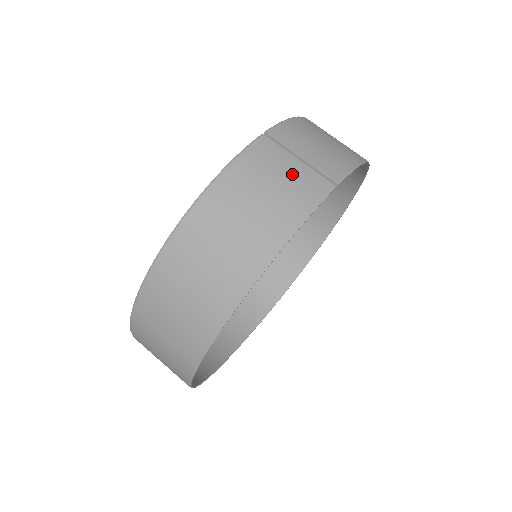
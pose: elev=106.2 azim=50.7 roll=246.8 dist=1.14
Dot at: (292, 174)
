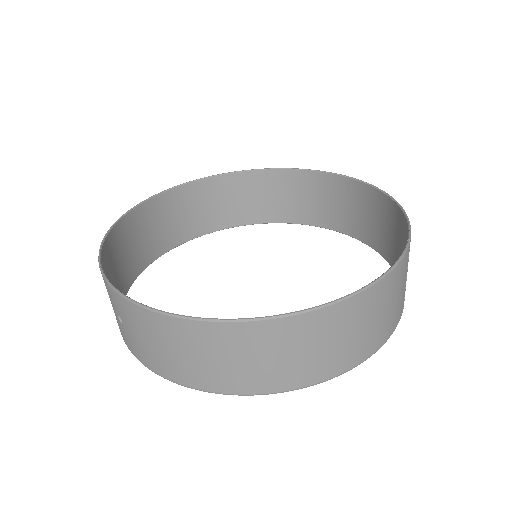
Dot at: (402, 294)
